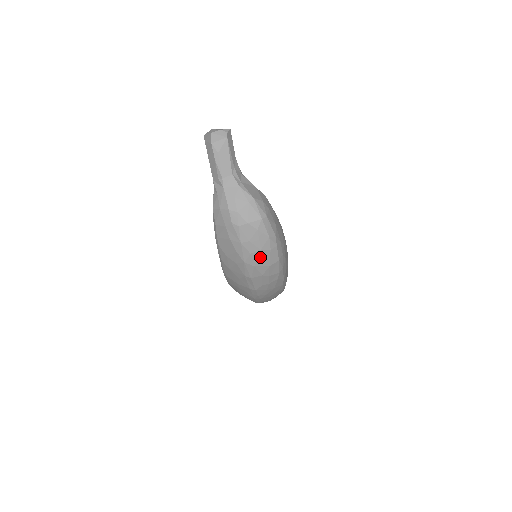
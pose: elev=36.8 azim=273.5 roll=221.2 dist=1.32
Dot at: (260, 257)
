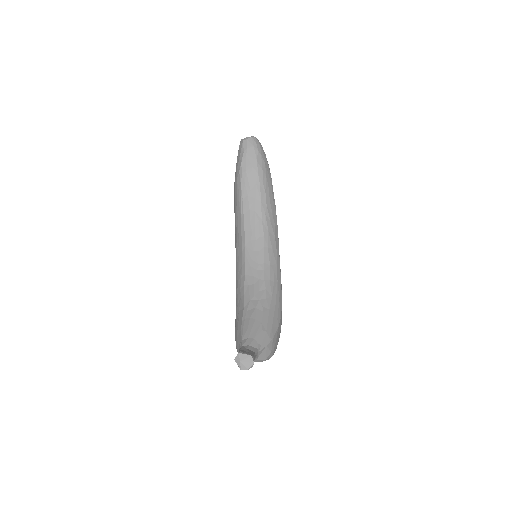
Dot at: occluded
